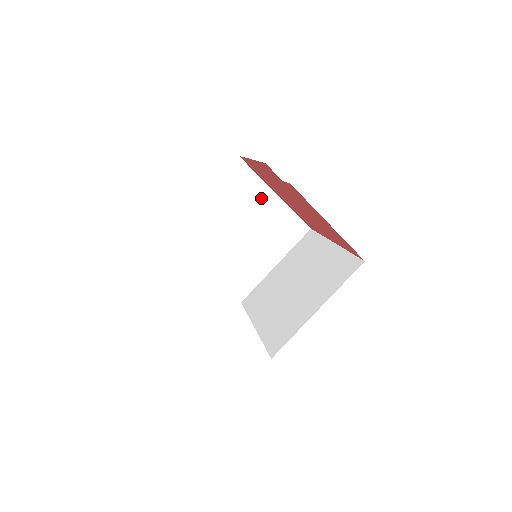
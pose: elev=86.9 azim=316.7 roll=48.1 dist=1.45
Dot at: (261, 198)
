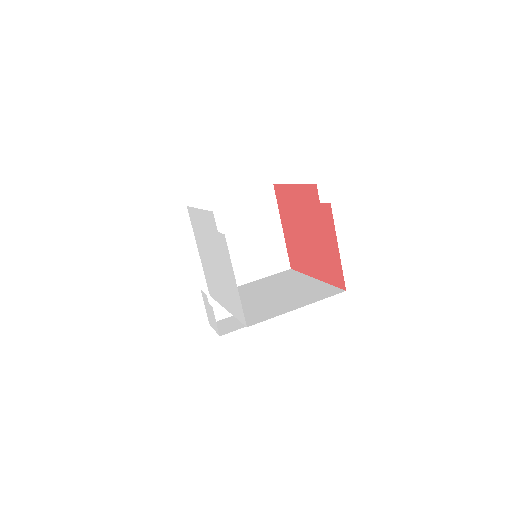
Dot at: (270, 223)
